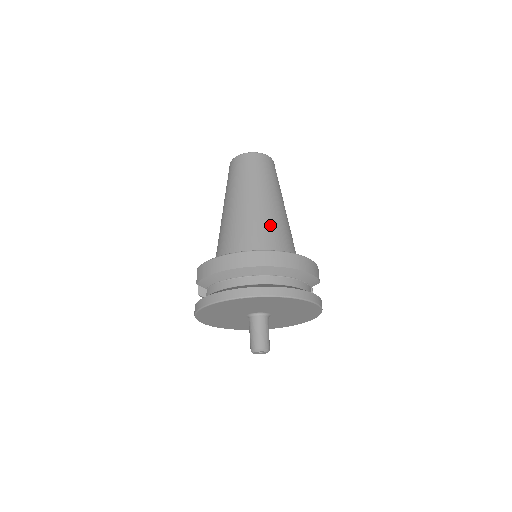
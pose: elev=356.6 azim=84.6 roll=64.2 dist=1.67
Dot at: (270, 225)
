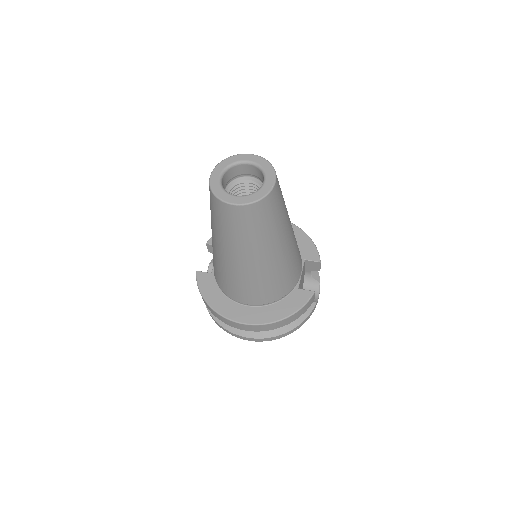
Dot at: (257, 283)
